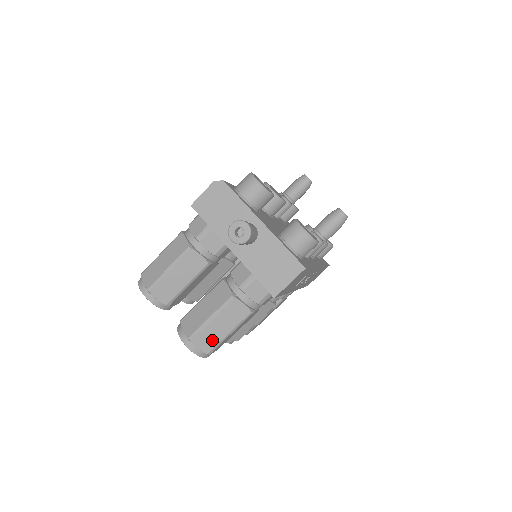
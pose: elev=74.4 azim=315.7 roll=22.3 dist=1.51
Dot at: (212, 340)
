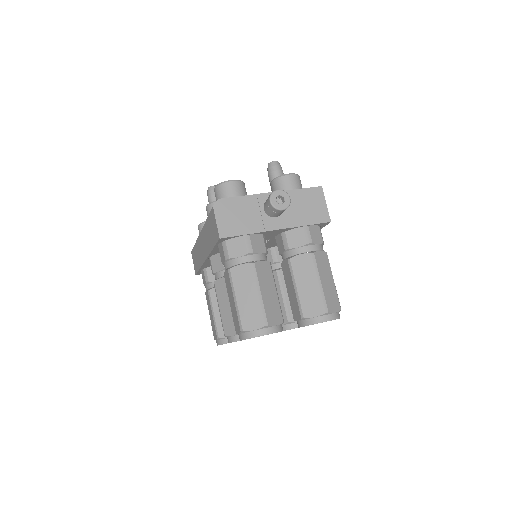
Dot at: (334, 297)
